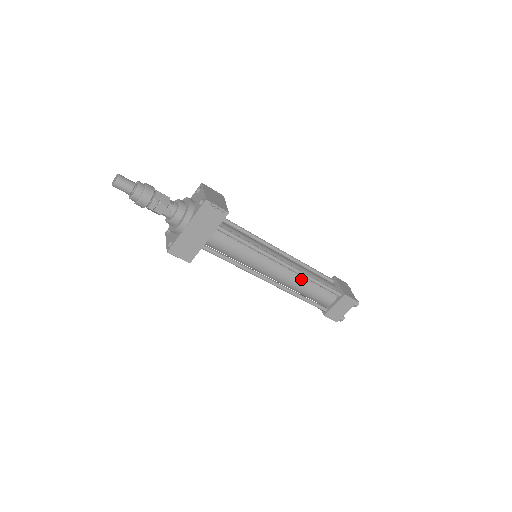
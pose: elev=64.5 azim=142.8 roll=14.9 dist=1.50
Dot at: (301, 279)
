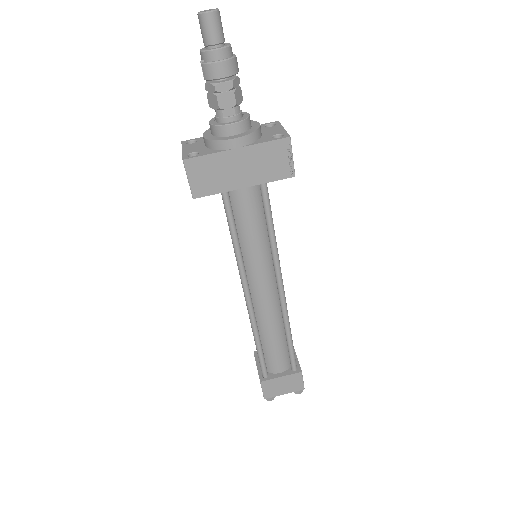
Dot at: (278, 320)
